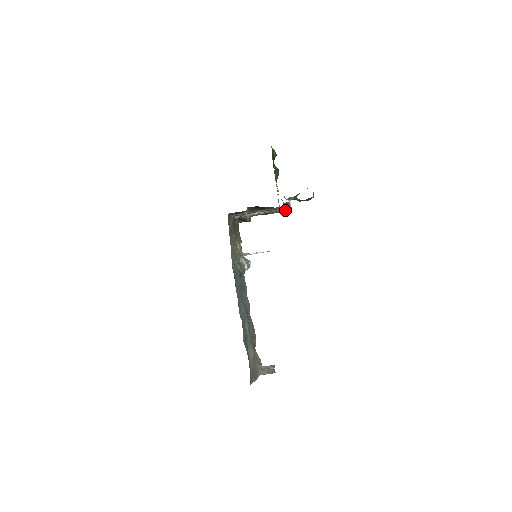
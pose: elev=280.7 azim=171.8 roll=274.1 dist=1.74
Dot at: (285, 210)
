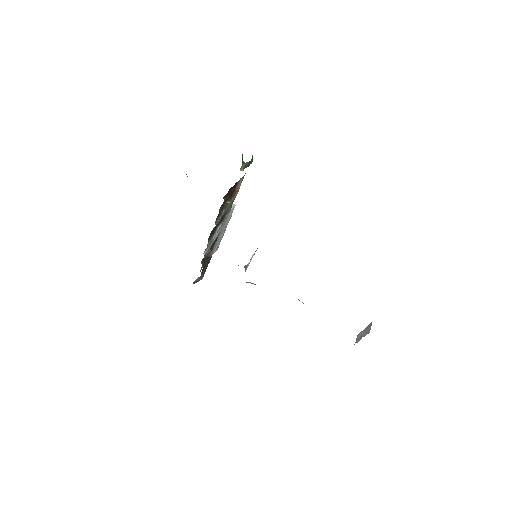
Dot at: (229, 218)
